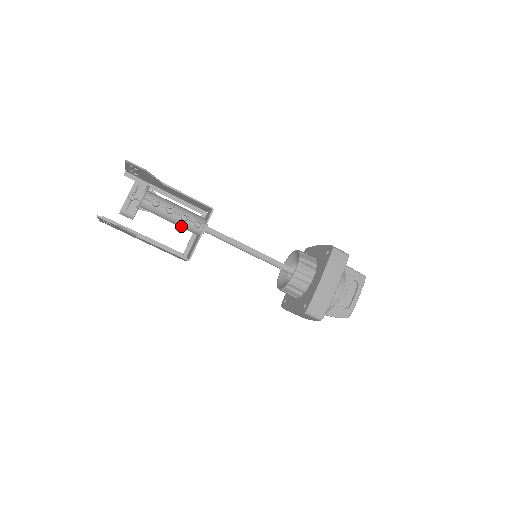
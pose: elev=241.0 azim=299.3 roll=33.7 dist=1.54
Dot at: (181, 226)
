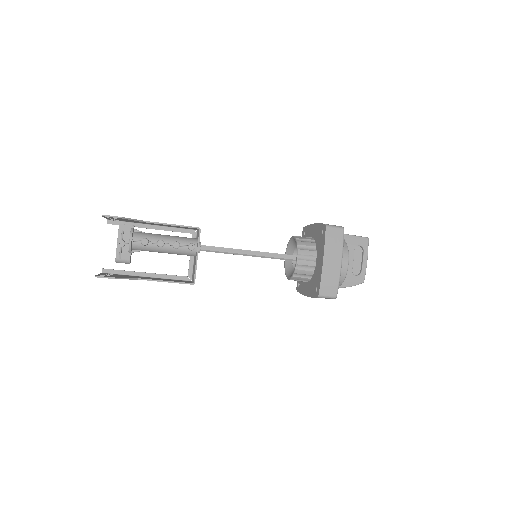
Dot at: occluded
